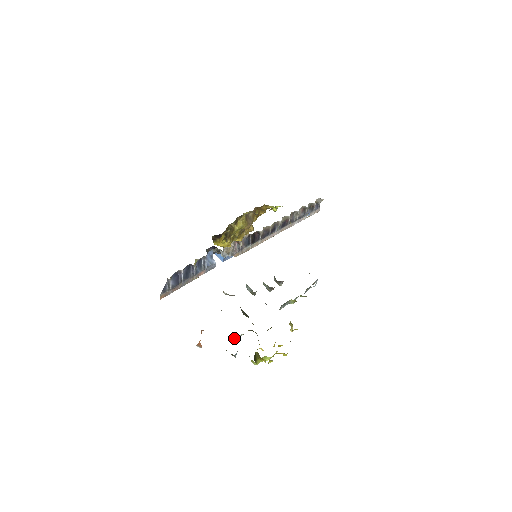
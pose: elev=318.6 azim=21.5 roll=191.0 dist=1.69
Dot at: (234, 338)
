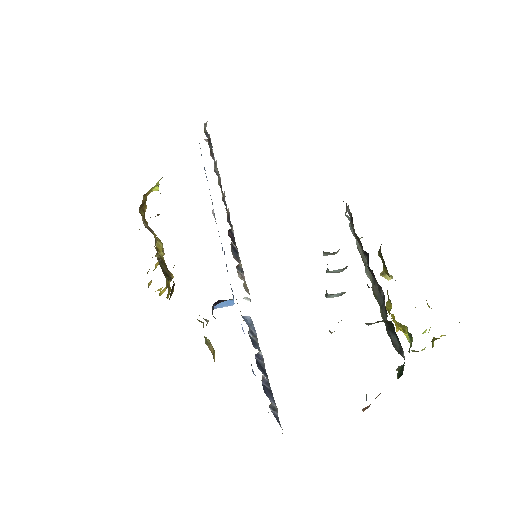
Dot at: (404, 357)
